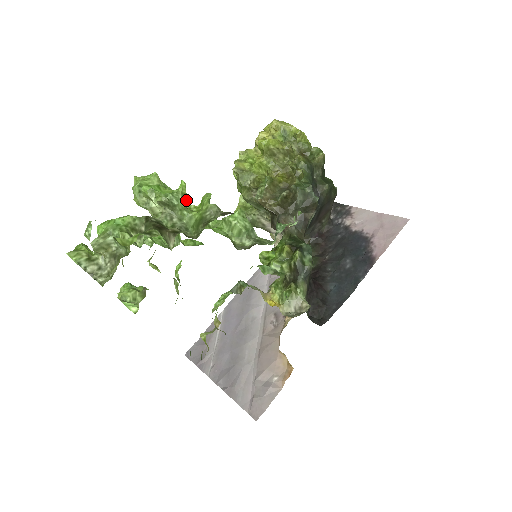
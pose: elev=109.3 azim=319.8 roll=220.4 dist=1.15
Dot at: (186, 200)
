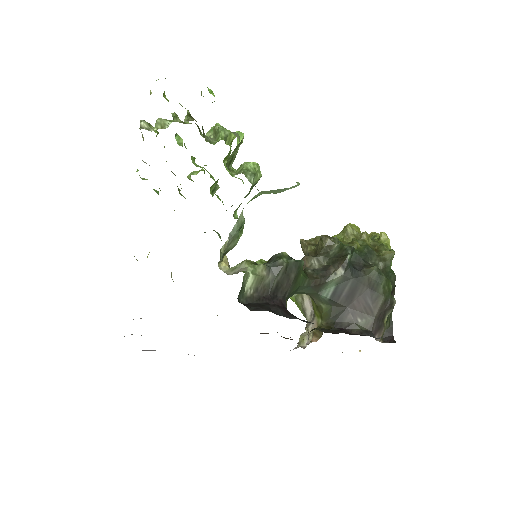
Dot at: (230, 141)
